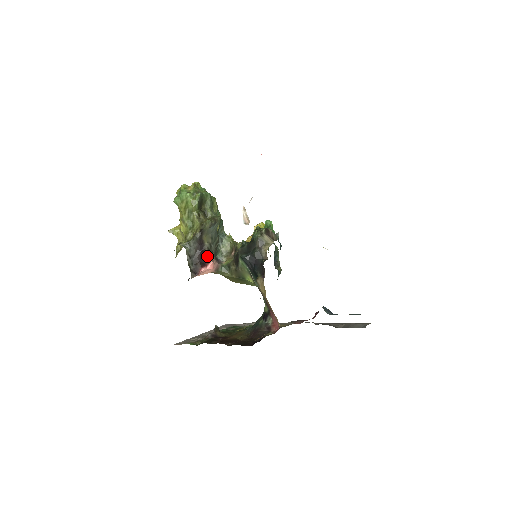
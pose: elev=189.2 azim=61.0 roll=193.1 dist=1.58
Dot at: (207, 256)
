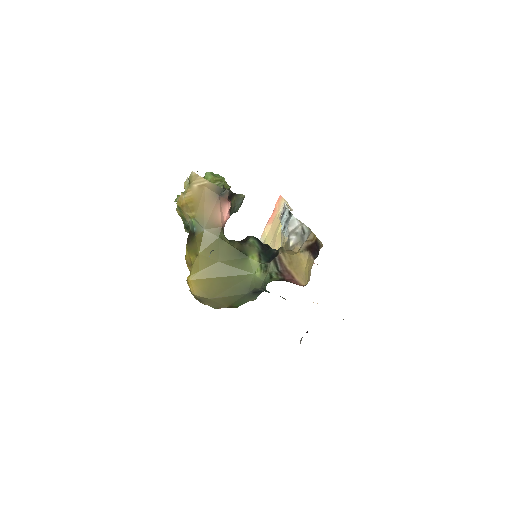
Dot at: (230, 208)
